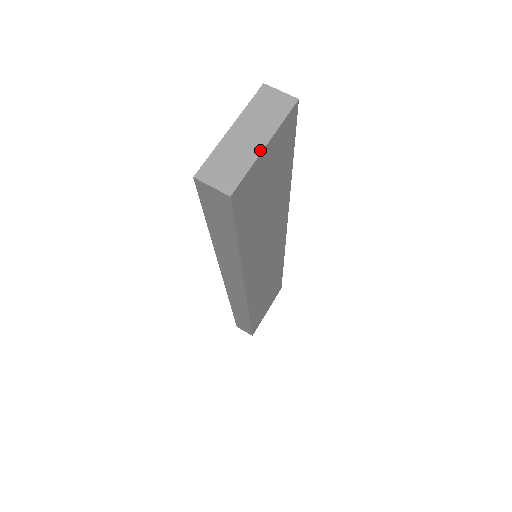
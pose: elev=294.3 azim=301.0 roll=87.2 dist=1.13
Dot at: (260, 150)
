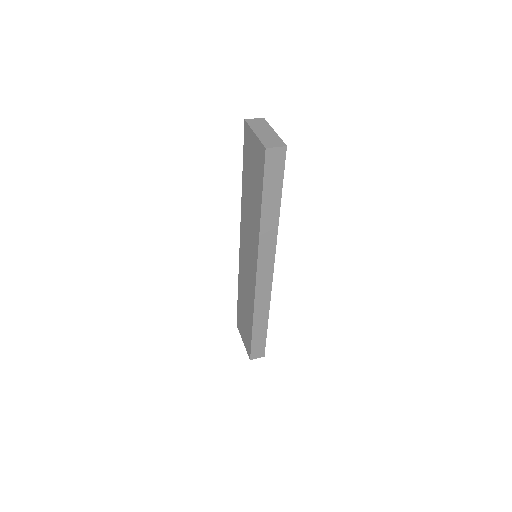
Dot at: (275, 133)
